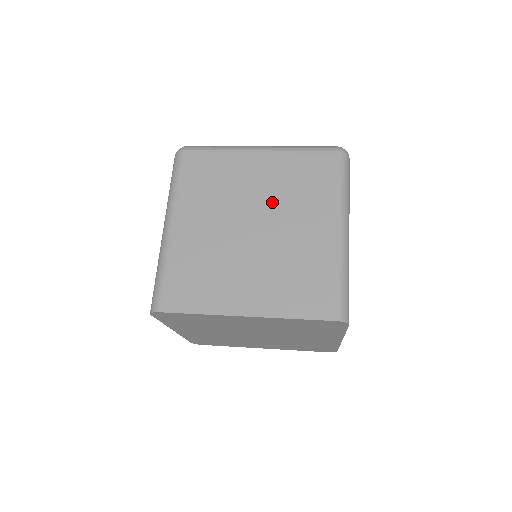
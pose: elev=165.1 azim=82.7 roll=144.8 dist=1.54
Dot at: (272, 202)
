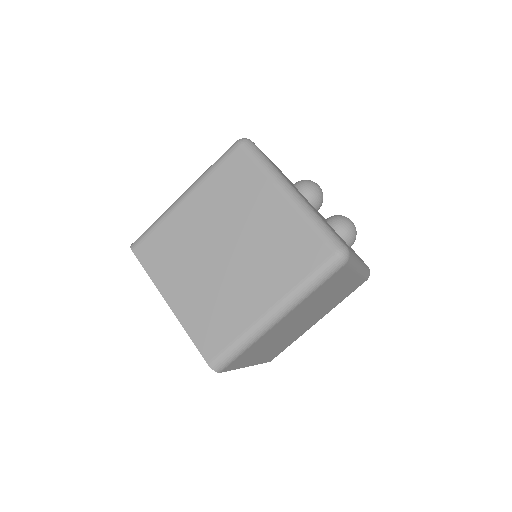
Dot at: (253, 245)
